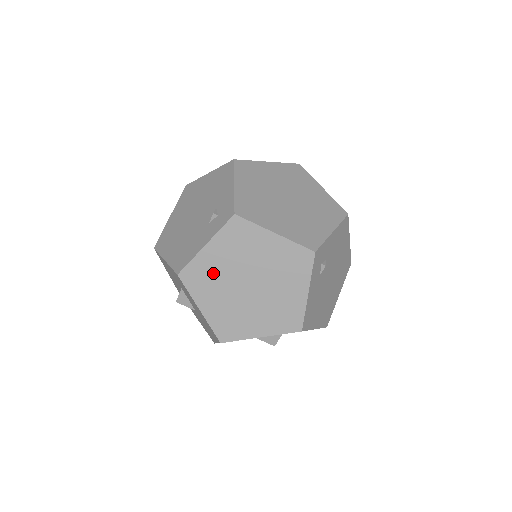
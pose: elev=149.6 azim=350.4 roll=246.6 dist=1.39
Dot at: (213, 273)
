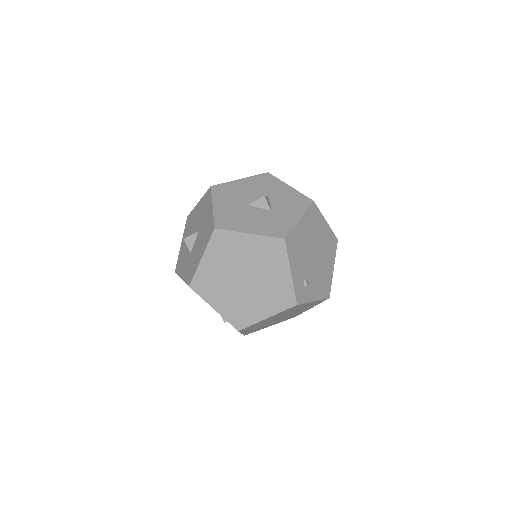
Dot at: occluded
